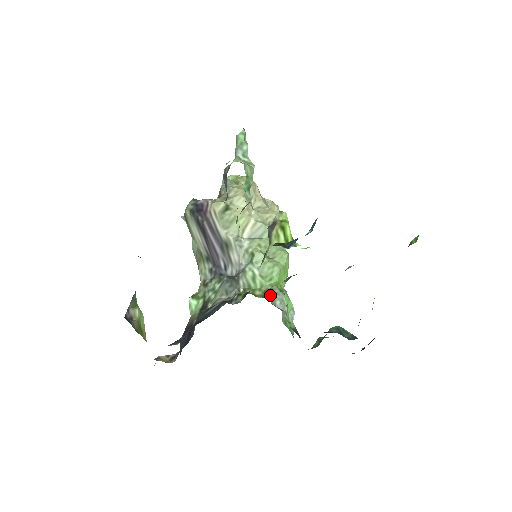
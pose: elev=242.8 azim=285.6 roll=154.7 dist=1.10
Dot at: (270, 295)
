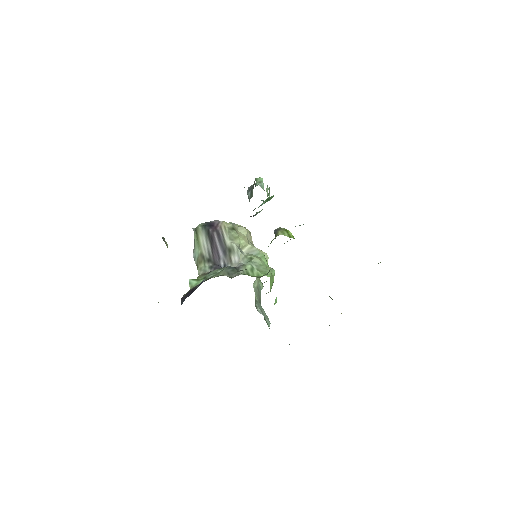
Dot at: (255, 300)
